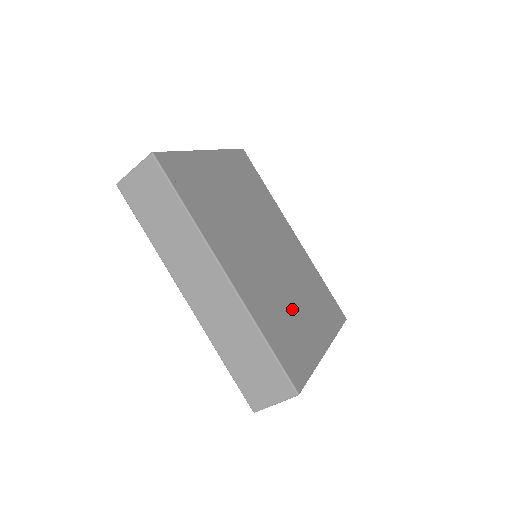
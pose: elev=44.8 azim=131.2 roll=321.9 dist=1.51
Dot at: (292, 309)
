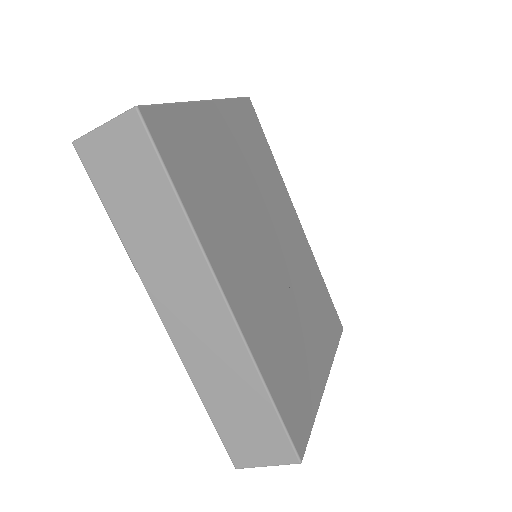
Dot at: (296, 334)
